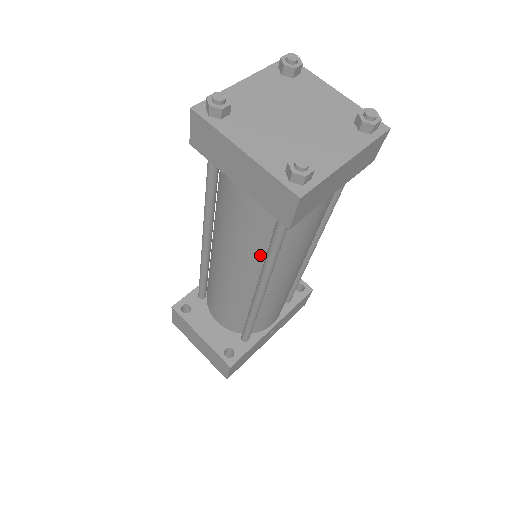
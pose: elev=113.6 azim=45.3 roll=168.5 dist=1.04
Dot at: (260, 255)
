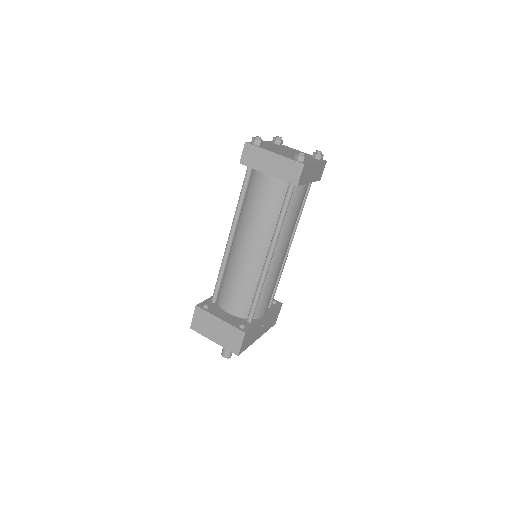
Dot at: (272, 225)
